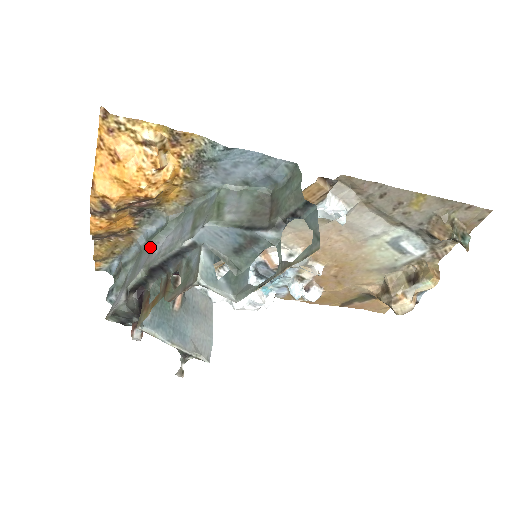
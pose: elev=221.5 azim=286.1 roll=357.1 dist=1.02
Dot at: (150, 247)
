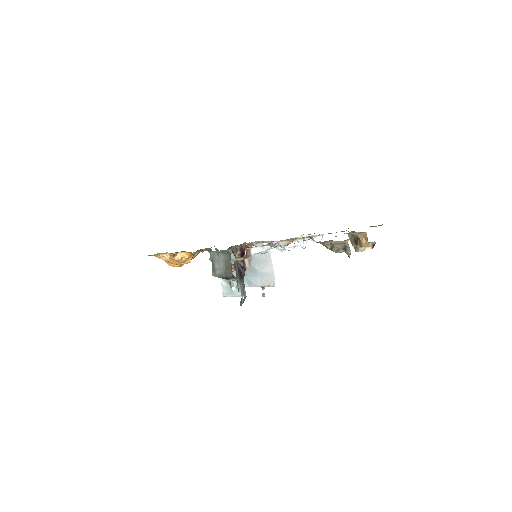
Dot at: occluded
